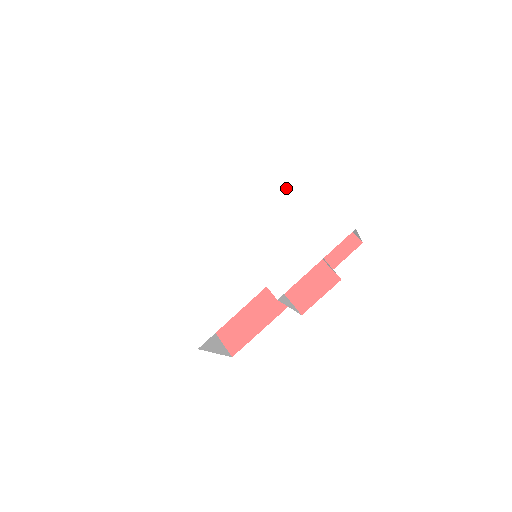
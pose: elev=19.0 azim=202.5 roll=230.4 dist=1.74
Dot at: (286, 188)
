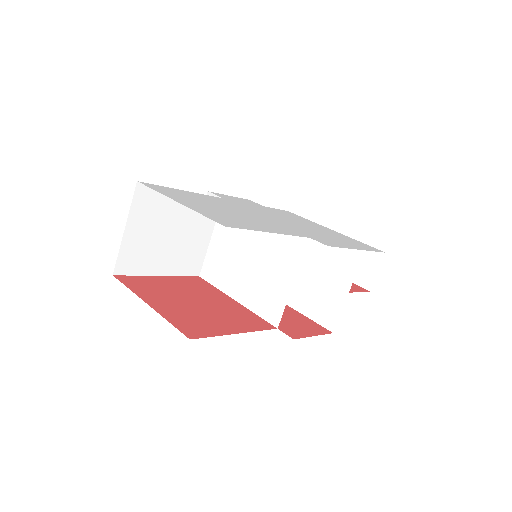
Dot at: (304, 220)
